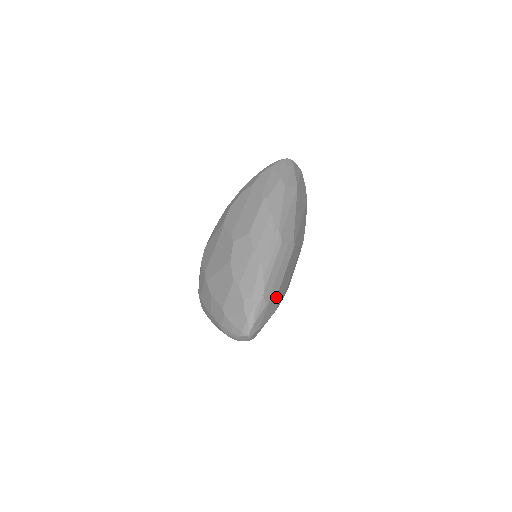
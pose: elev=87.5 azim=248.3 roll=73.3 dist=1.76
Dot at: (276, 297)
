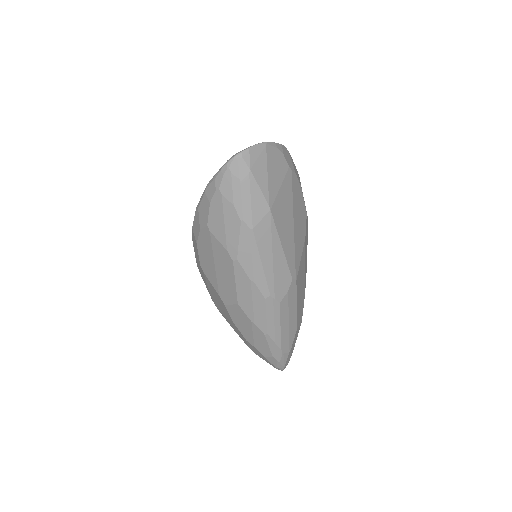
Dot at: (296, 331)
